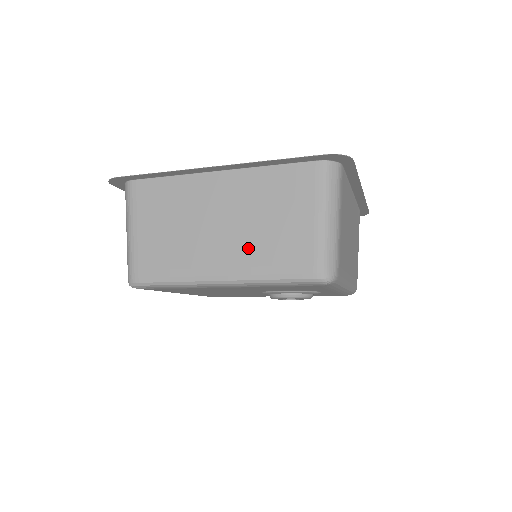
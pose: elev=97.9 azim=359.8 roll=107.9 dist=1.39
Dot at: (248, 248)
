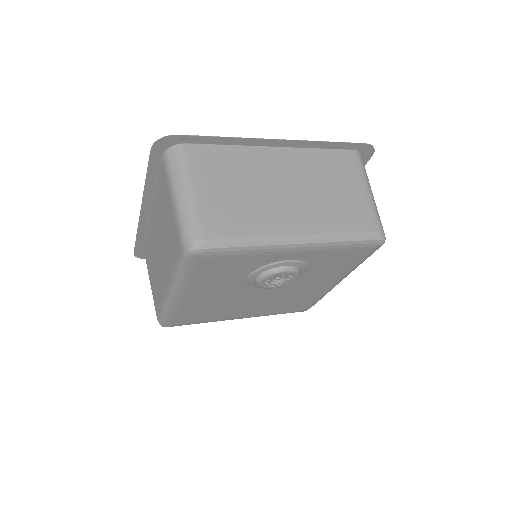
Dot at: (167, 257)
